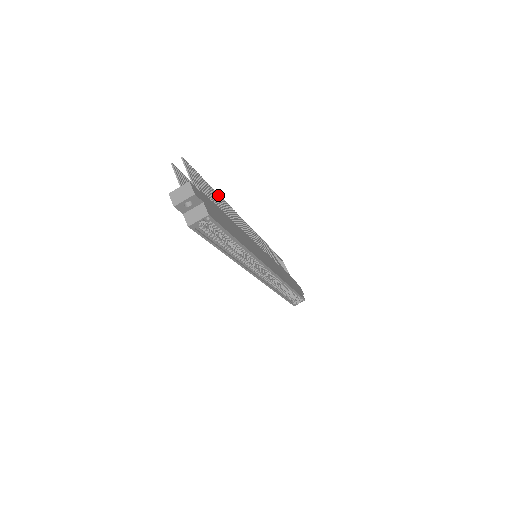
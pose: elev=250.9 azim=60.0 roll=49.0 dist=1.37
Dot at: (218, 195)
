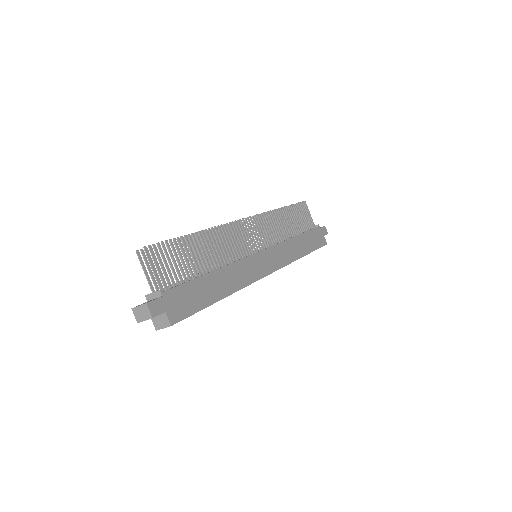
Dot at: (200, 234)
